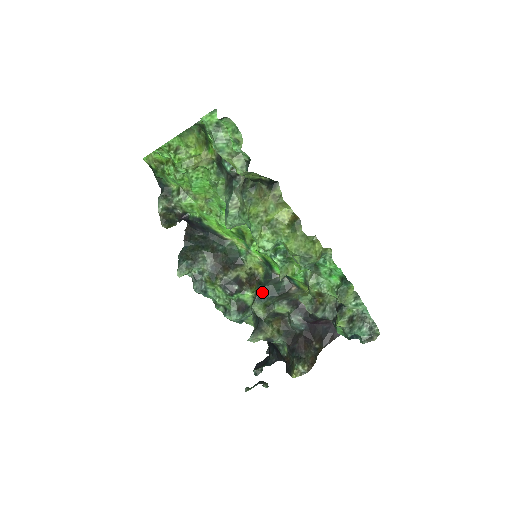
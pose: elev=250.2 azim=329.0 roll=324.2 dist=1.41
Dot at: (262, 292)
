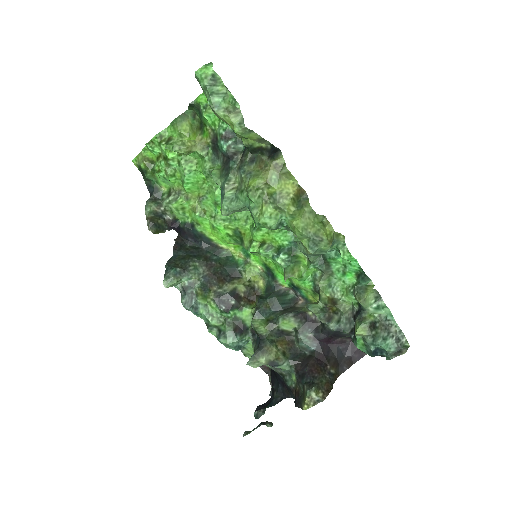
Dot at: (263, 305)
